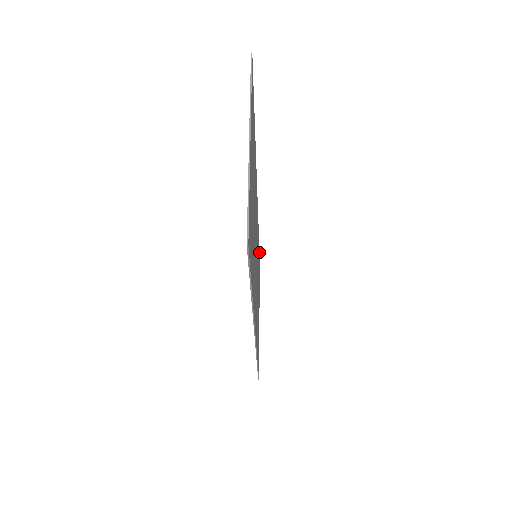
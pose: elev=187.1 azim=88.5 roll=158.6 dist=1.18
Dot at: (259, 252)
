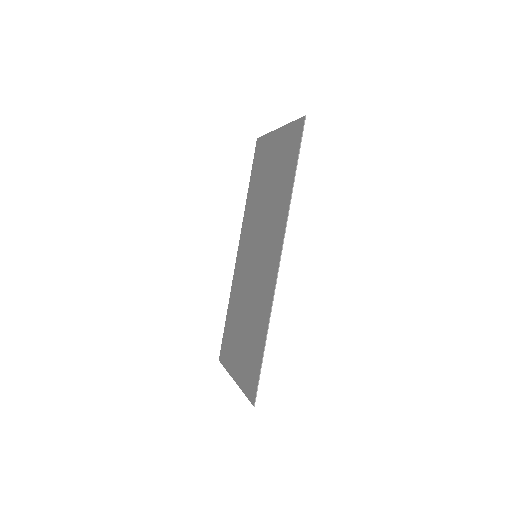
Dot at: (222, 345)
